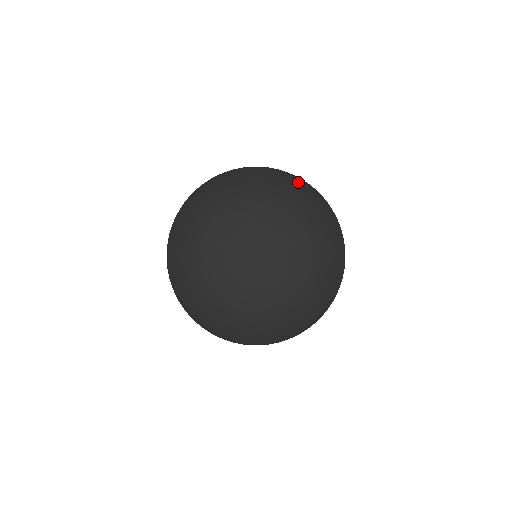
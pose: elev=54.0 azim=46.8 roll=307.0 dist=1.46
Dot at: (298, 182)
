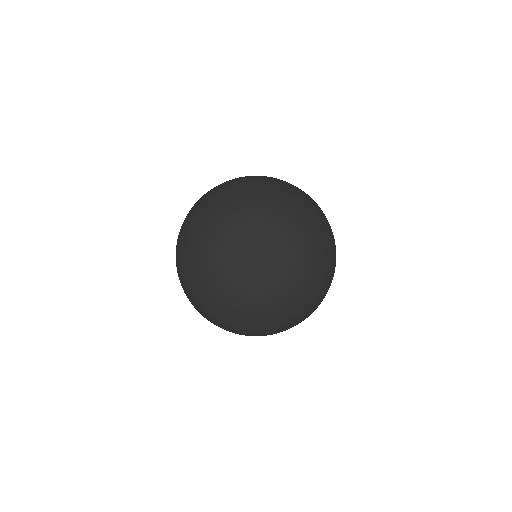
Dot at: (310, 224)
